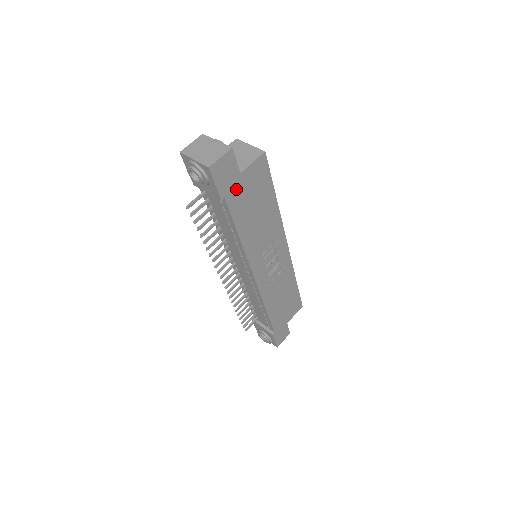
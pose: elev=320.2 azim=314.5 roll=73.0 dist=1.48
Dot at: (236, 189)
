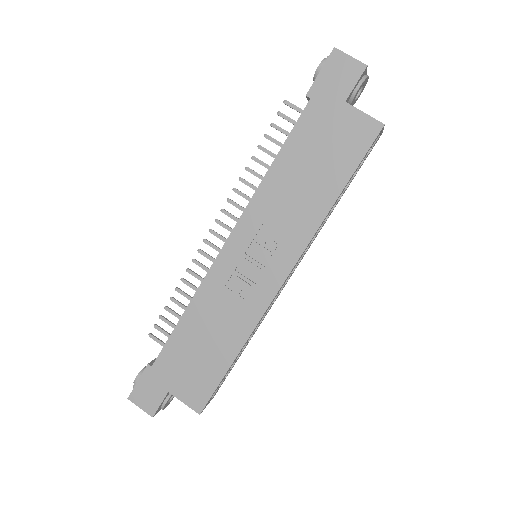
Dot at: (326, 110)
